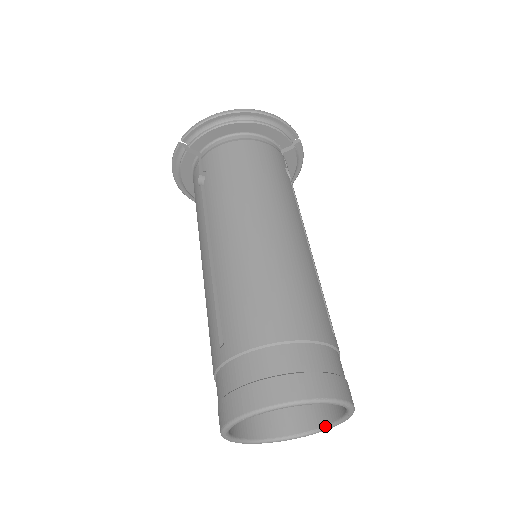
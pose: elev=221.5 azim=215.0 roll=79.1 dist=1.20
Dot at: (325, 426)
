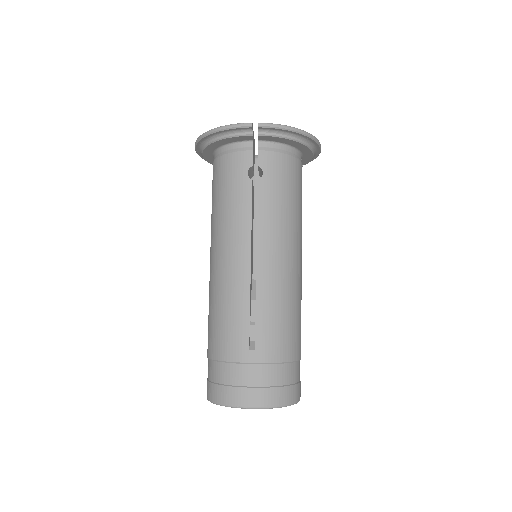
Dot at: occluded
